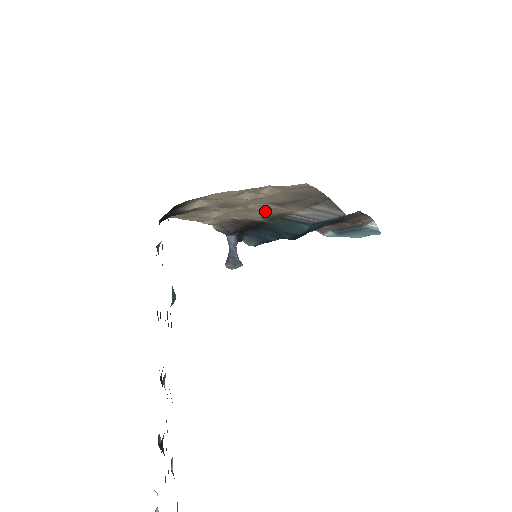
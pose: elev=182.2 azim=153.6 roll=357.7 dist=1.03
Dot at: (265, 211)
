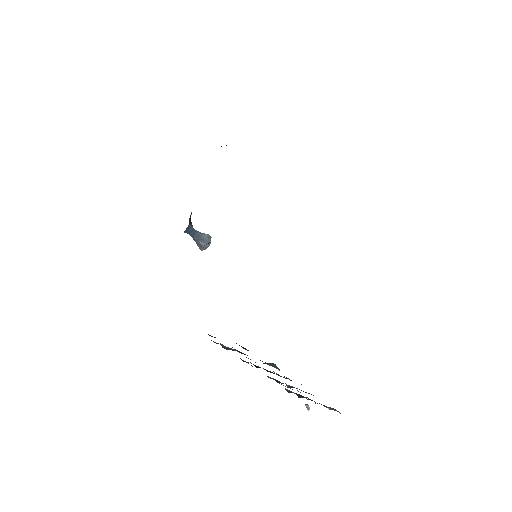
Dot at: occluded
